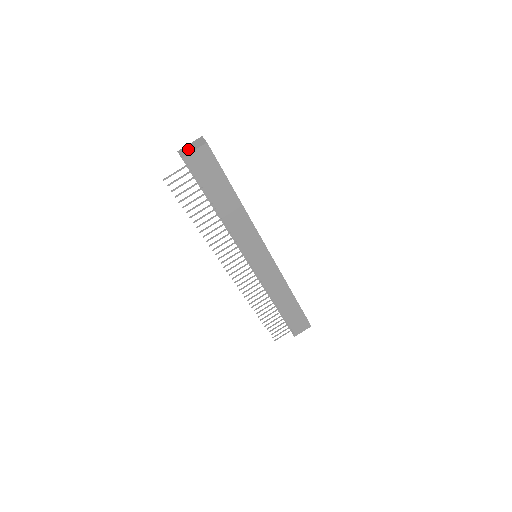
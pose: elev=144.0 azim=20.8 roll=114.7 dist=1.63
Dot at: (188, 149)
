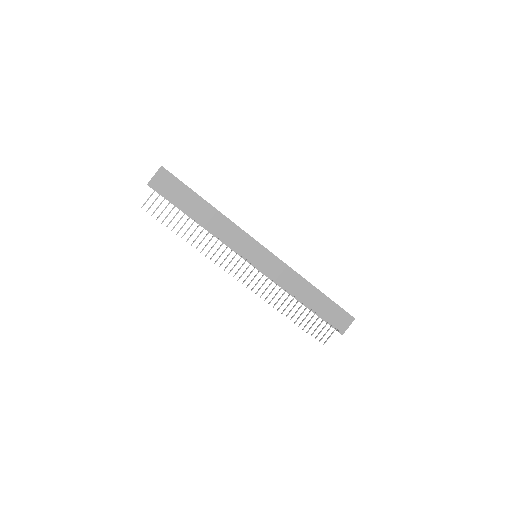
Dot at: occluded
